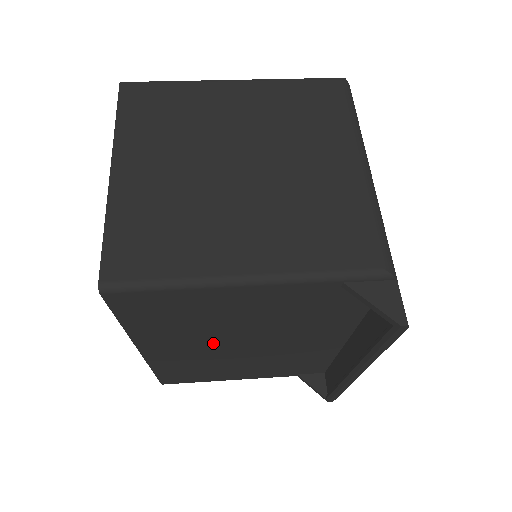
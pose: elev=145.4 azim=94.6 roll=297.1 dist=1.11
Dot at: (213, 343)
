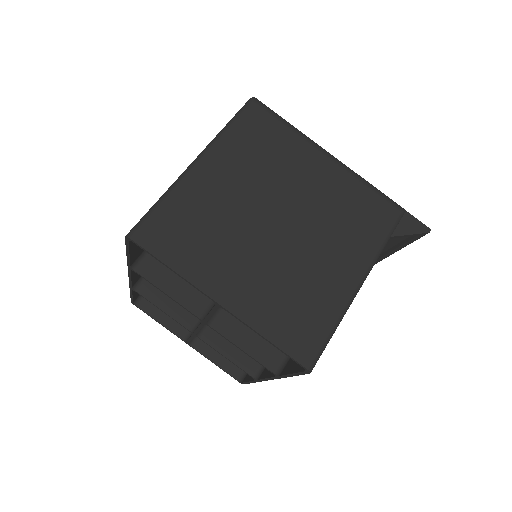
Dot at: occluded
